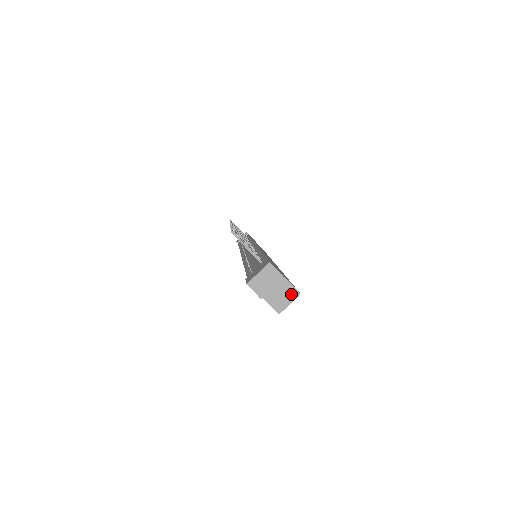
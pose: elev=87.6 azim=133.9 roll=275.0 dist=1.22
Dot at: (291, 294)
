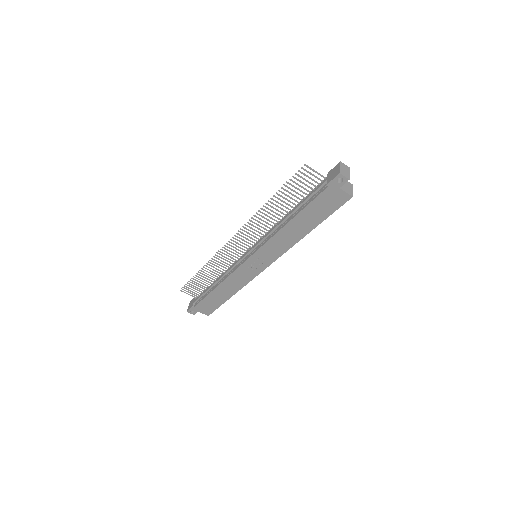
Dot at: (350, 186)
